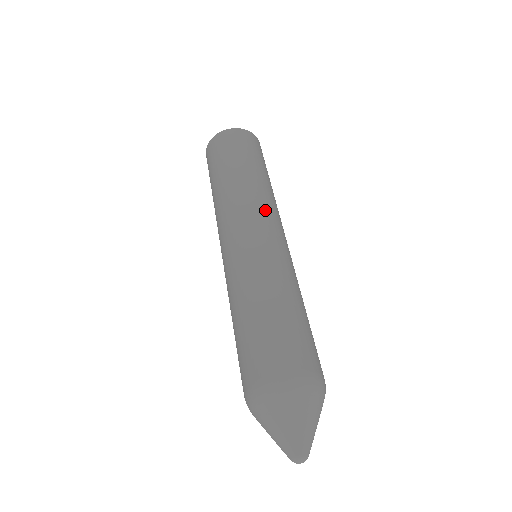
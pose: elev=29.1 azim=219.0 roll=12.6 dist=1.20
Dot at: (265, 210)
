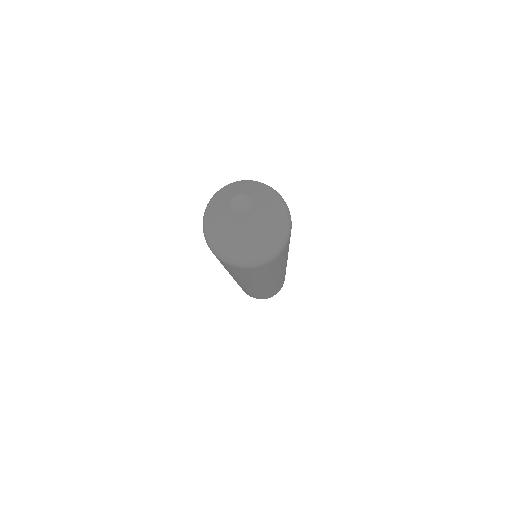
Dot at: occluded
